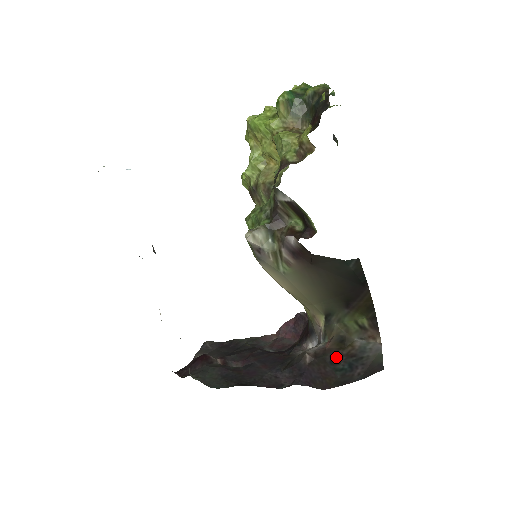
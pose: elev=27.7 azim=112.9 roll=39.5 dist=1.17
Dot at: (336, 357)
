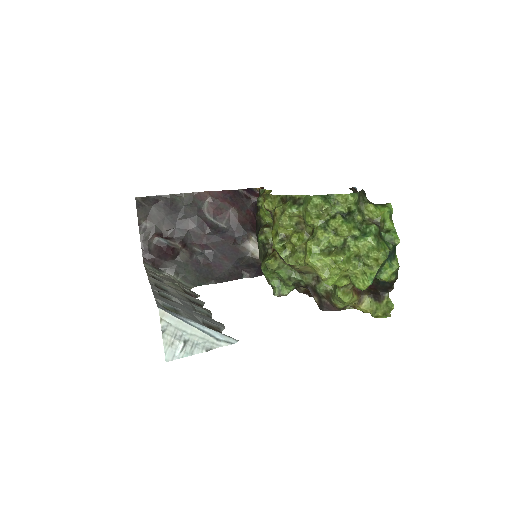
Dot at: occluded
